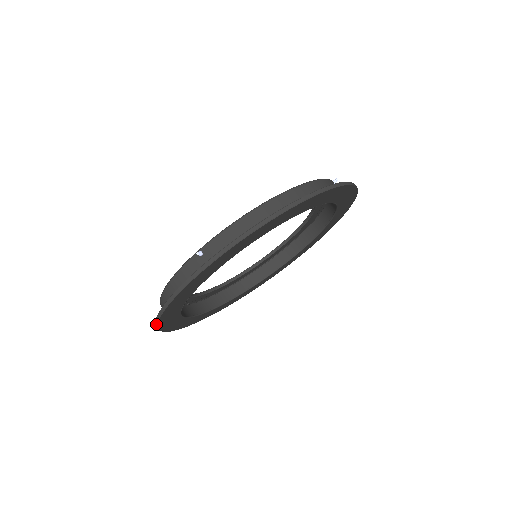
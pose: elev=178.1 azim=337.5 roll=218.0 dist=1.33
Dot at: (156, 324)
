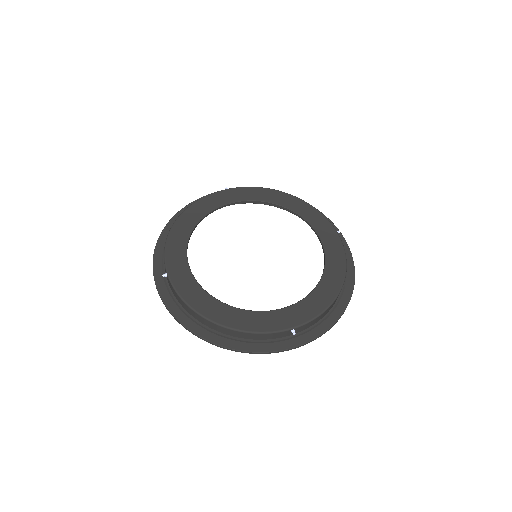
Dot at: (169, 221)
